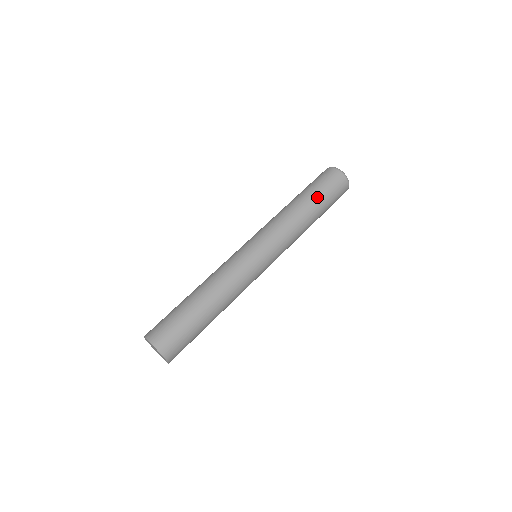
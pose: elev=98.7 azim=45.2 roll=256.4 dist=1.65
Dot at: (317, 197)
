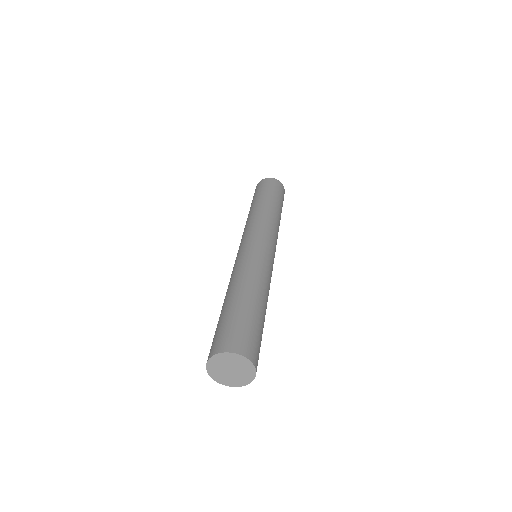
Dot at: (267, 195)
